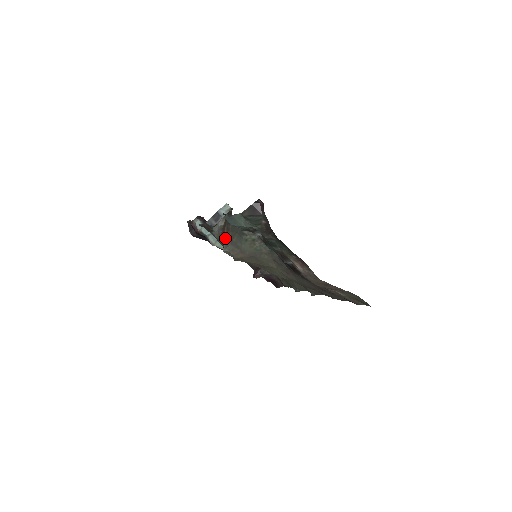
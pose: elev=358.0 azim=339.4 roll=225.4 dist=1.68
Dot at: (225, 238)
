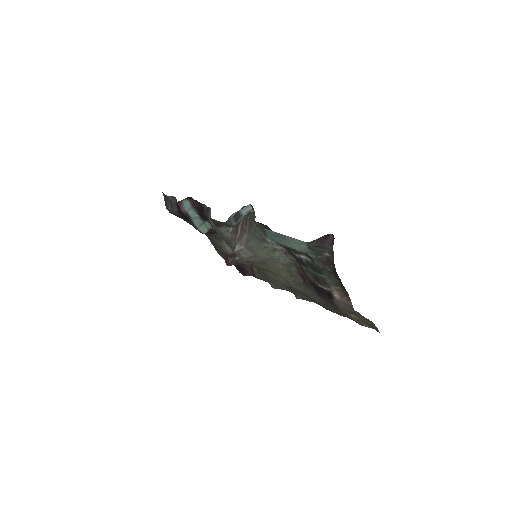
Dot at: (238, 238)
